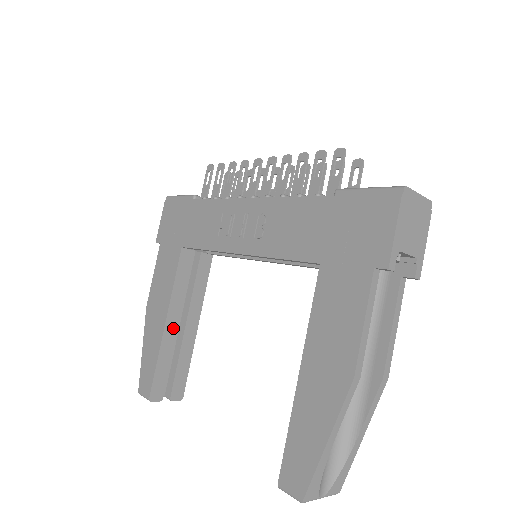
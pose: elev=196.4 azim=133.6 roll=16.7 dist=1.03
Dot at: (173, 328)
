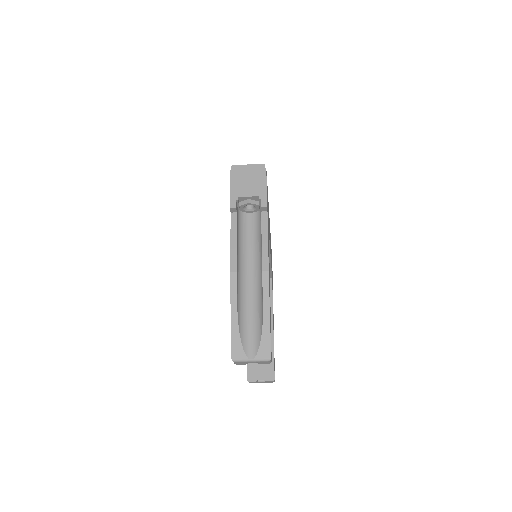
Dot at: occluded
